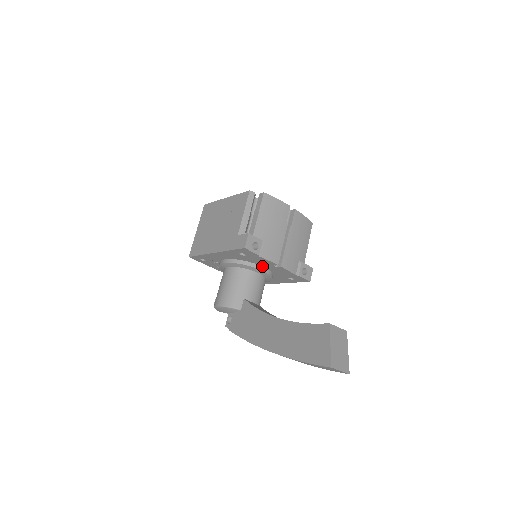
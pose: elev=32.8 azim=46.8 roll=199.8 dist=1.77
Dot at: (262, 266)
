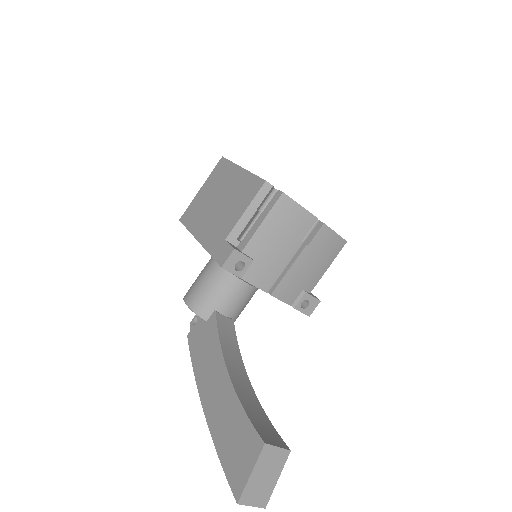
Dot at: occluded
